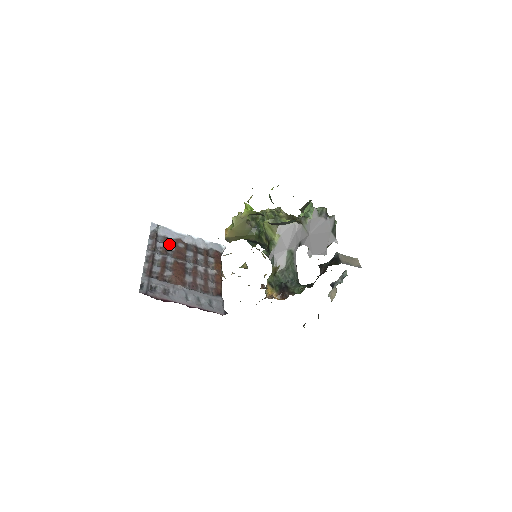
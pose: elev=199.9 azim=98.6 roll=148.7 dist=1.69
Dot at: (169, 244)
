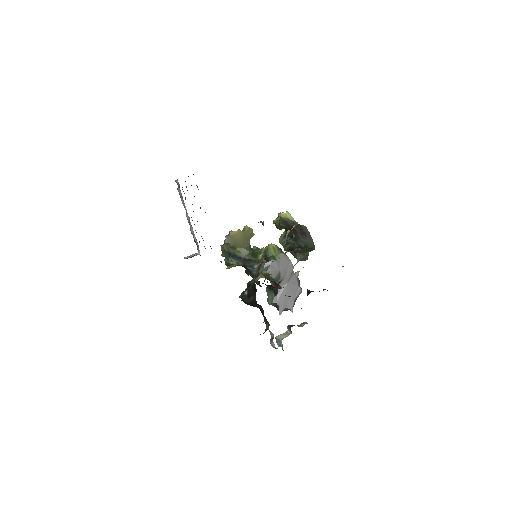
Dot at: occluded
